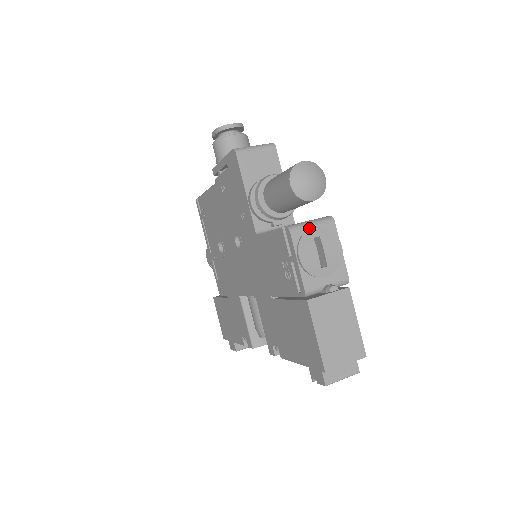
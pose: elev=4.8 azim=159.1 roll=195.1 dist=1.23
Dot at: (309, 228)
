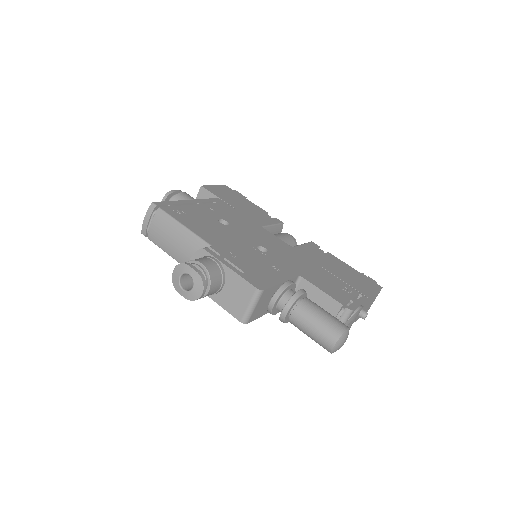
Dot at: occluded
